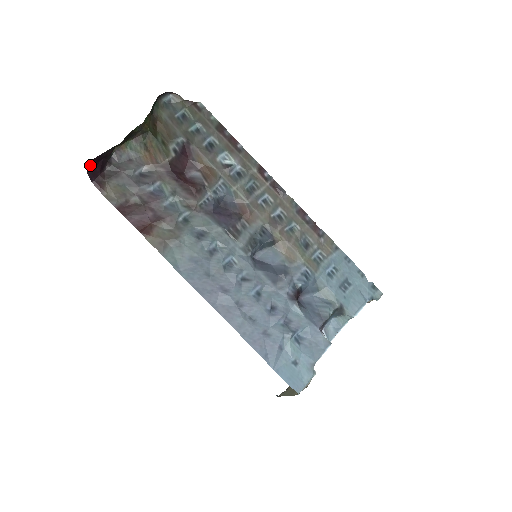
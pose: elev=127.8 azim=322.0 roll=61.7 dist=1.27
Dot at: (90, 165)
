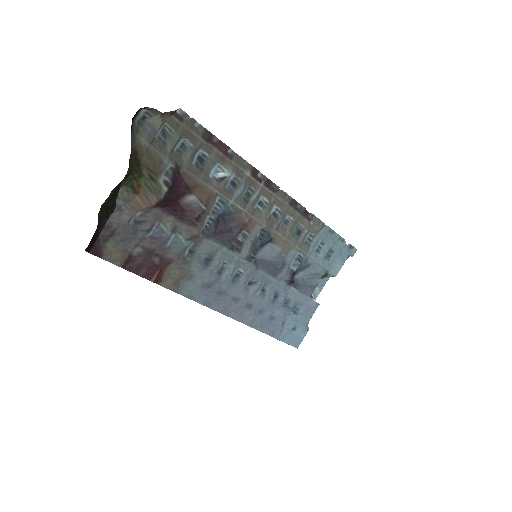
Dot at: (89, 247)
